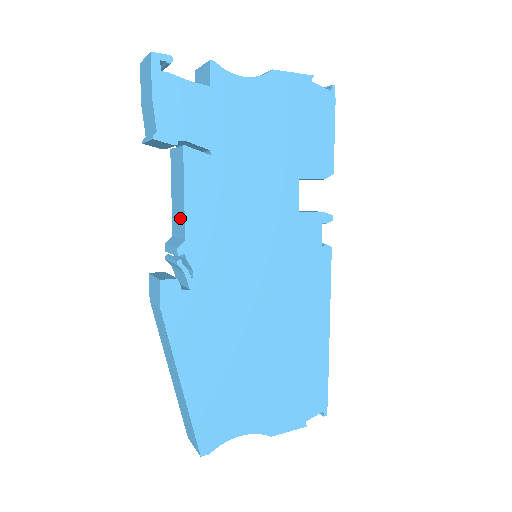
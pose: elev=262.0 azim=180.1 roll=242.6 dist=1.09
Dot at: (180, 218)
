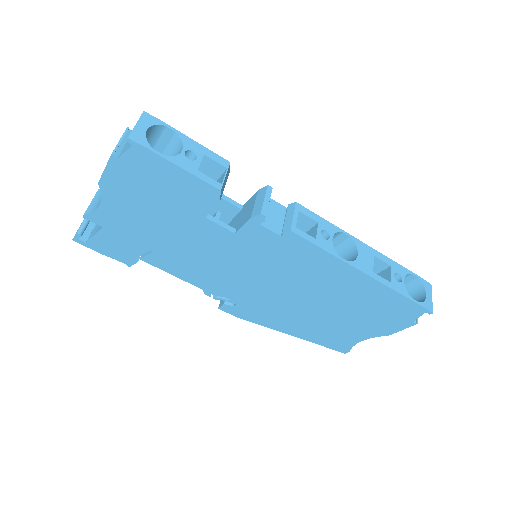
Dot at: occluded
